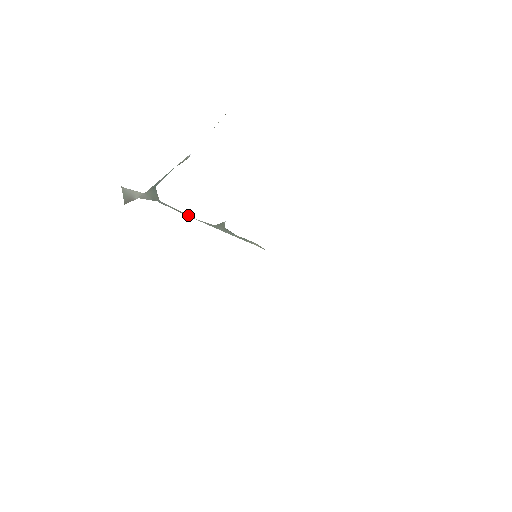
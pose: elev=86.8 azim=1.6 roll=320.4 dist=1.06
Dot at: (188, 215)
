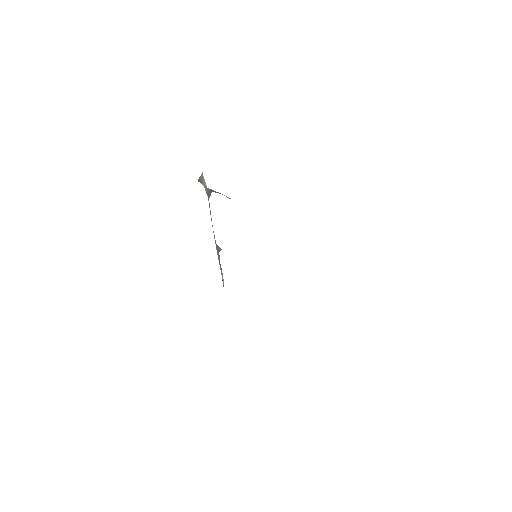
Dot at: occluded
